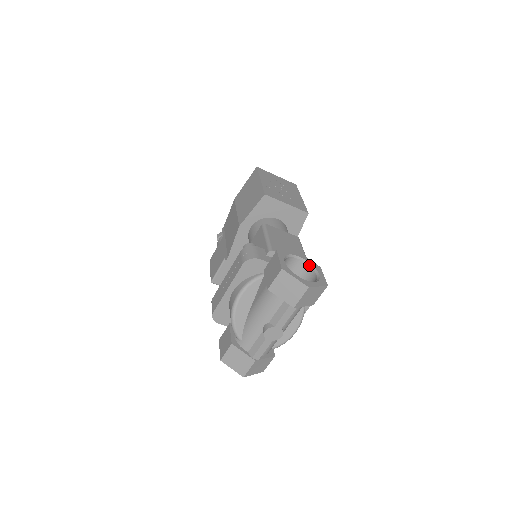
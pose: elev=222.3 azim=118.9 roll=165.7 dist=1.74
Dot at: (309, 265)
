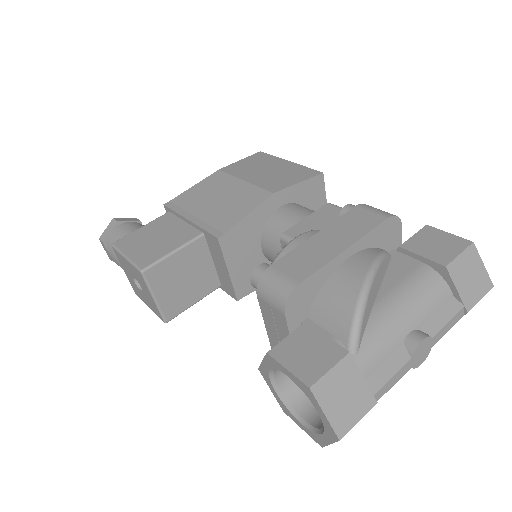
Dot at: occluded
